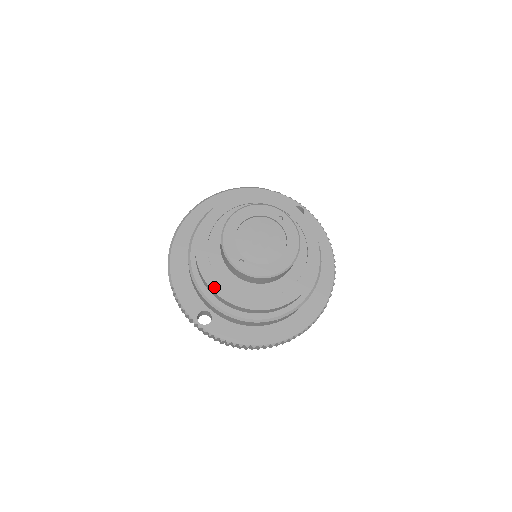
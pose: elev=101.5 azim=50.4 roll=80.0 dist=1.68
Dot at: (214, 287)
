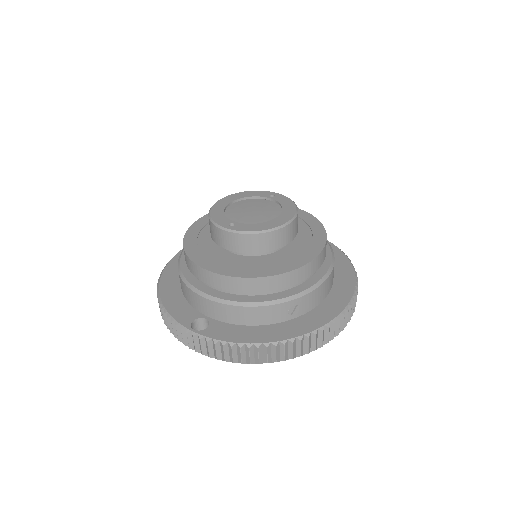
Dot at: (205, 266)
